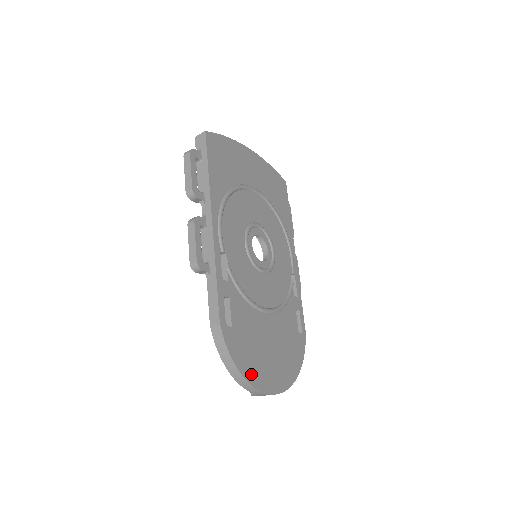
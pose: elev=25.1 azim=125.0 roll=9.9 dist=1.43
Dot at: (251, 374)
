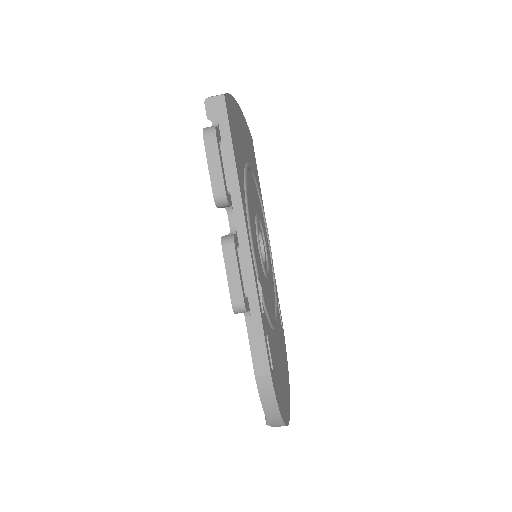
Dot at: (284, 413)
